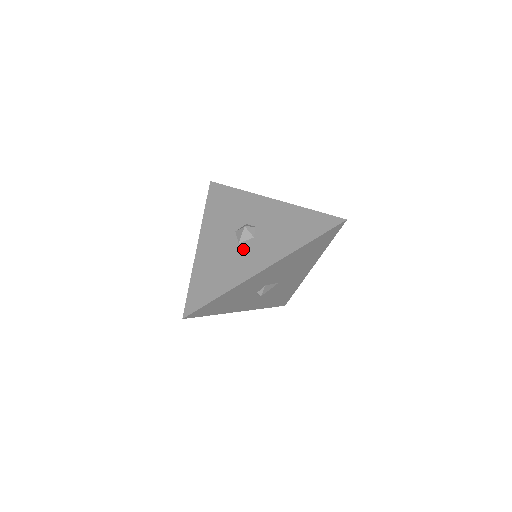
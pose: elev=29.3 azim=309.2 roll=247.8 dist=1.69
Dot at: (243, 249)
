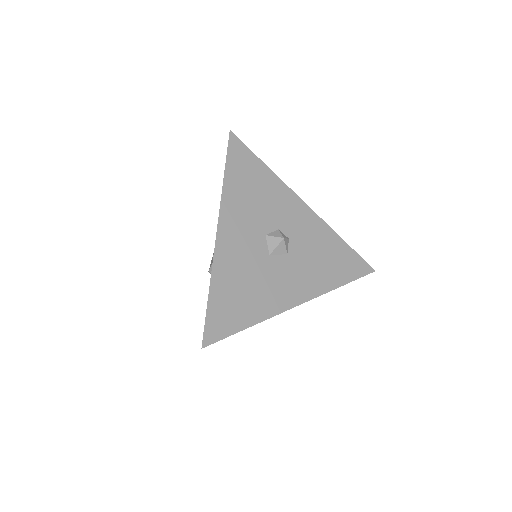
Dot at: (275, 267)
